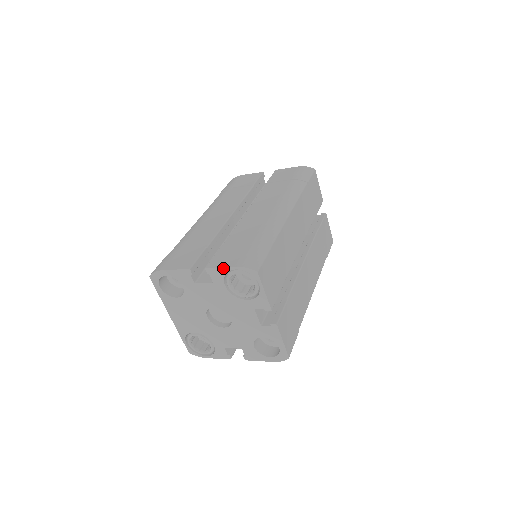
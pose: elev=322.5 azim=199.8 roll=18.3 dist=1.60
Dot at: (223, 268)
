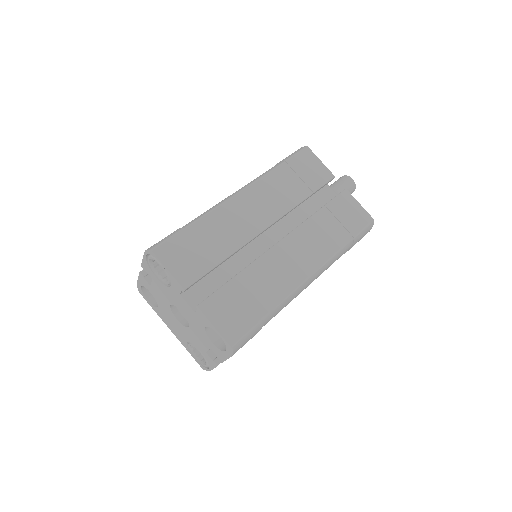
Dot at: (143, 259)
